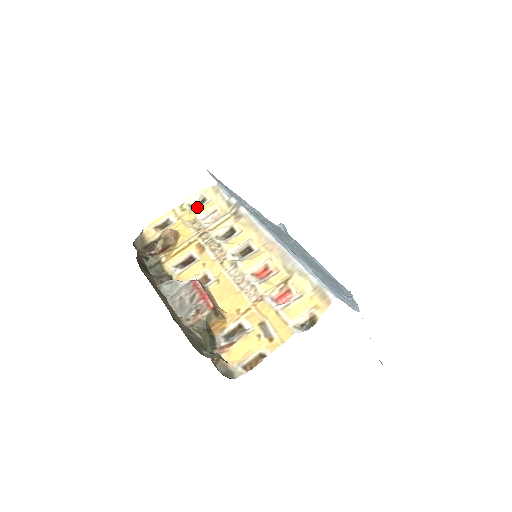
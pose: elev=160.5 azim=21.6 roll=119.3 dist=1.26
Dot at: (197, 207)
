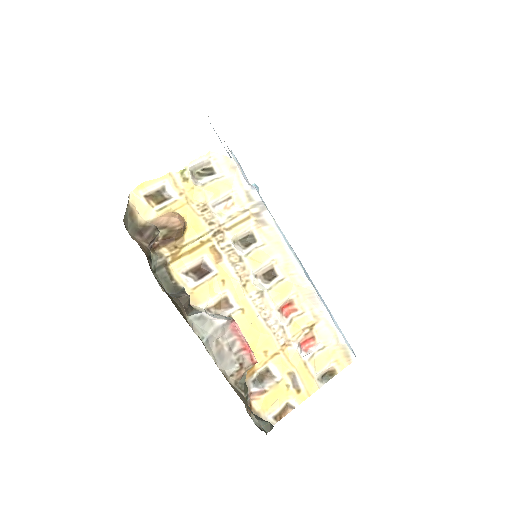
Dot at: (200, 177)
